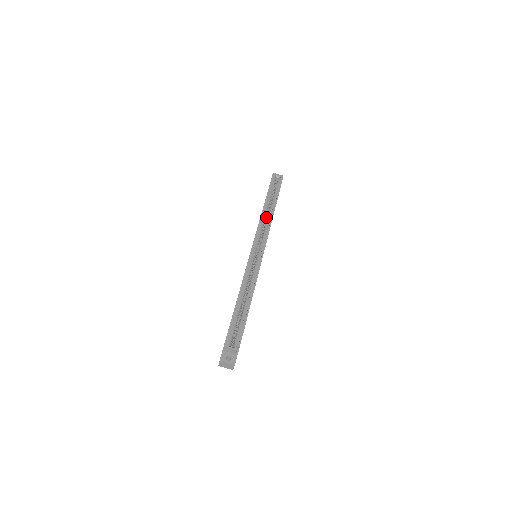
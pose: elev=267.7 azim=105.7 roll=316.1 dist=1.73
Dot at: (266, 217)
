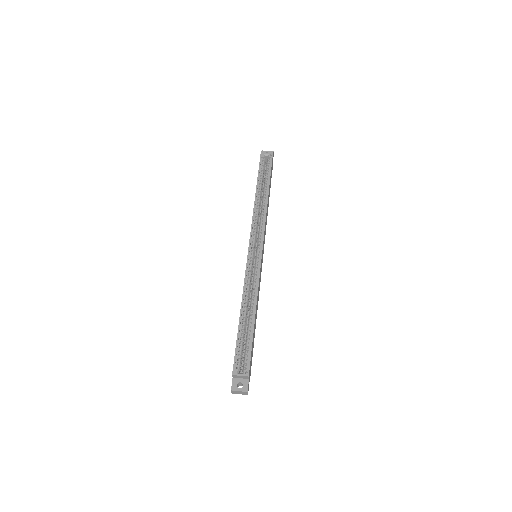
Dot at: occluded
